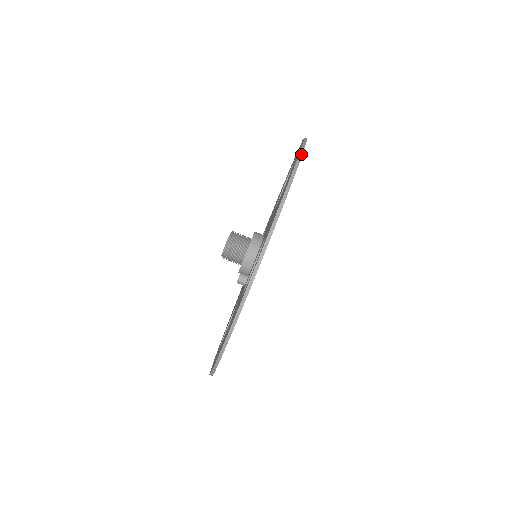
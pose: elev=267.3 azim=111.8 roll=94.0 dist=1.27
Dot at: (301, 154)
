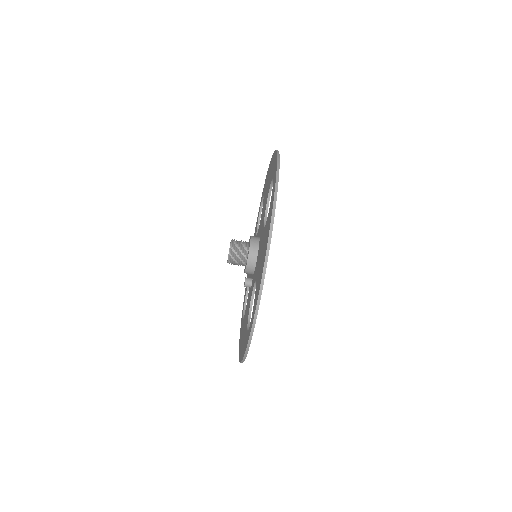
Dot at: (271, 231)
